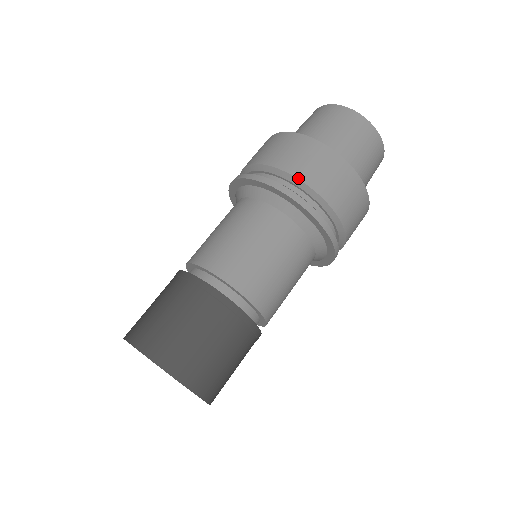
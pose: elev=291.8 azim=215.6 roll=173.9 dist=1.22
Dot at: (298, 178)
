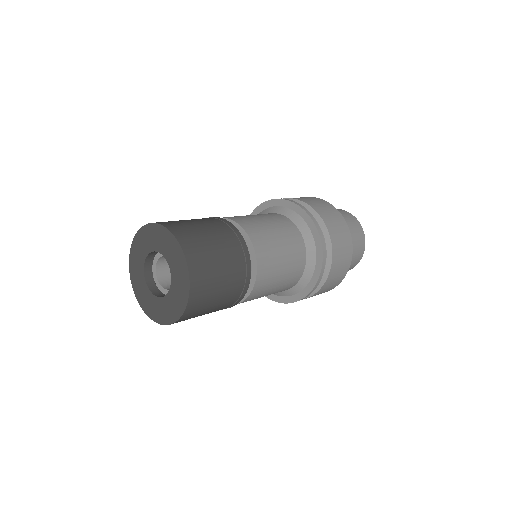
Dot at: (315, 209)
